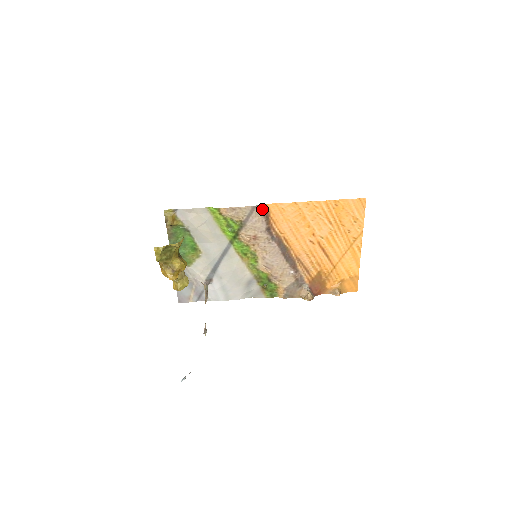
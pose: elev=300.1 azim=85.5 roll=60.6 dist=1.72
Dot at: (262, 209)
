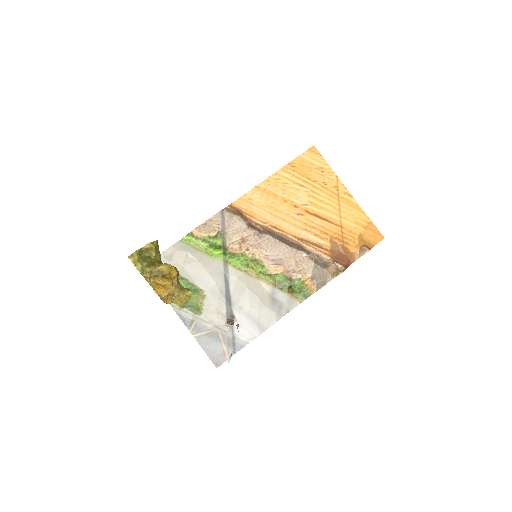
Dot at: (231, 210)
